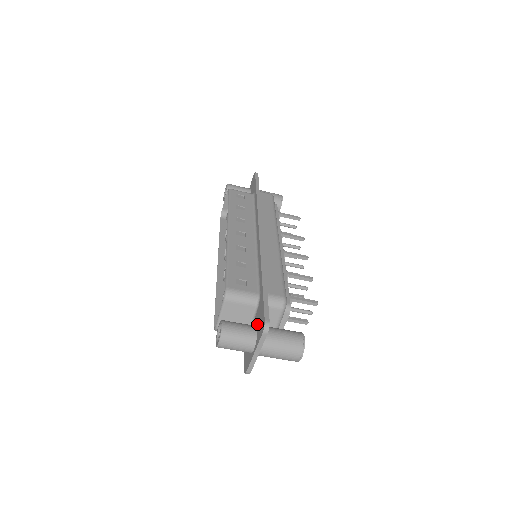
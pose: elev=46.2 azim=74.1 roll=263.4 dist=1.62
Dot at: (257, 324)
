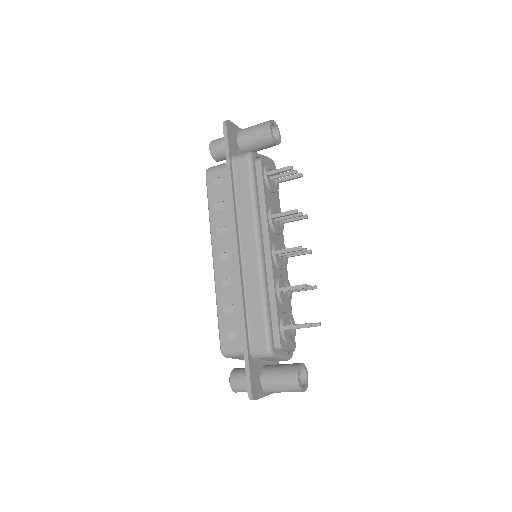
Dot at: occluded
